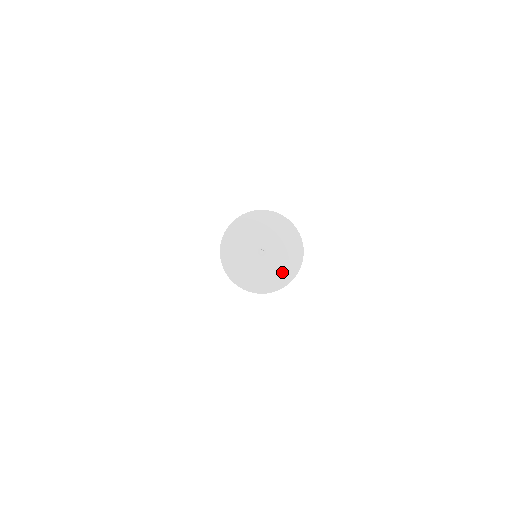
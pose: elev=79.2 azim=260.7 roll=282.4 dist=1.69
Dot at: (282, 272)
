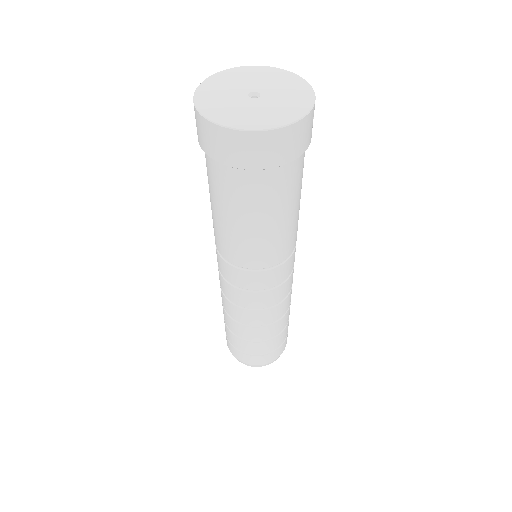
Dot at: (289, 108)
